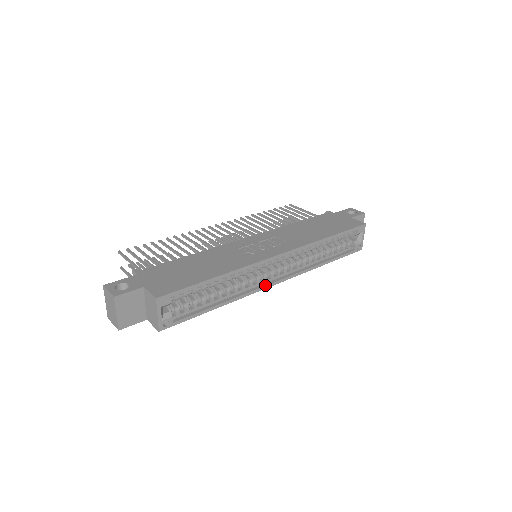
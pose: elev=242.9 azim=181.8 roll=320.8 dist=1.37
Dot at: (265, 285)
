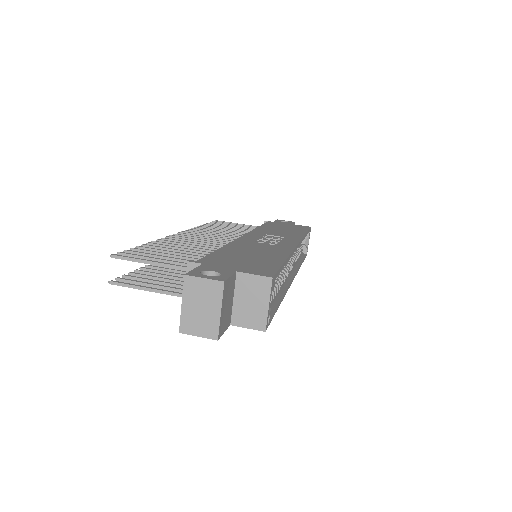
Dot at: (290, 280)
